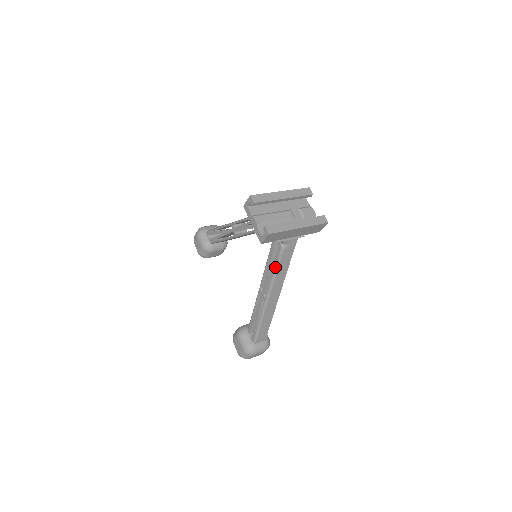
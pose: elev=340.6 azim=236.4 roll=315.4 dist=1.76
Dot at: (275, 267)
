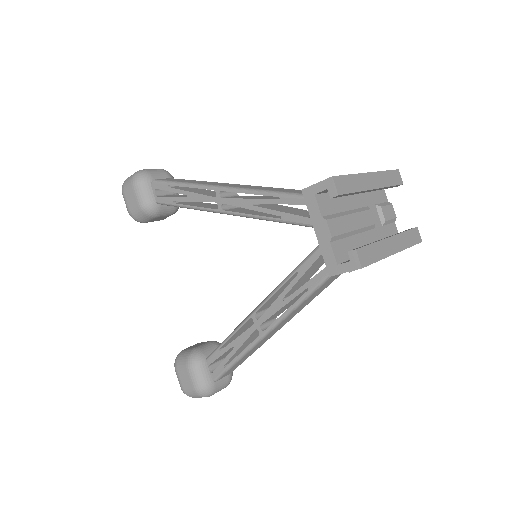
Dot at: (305, 294)
